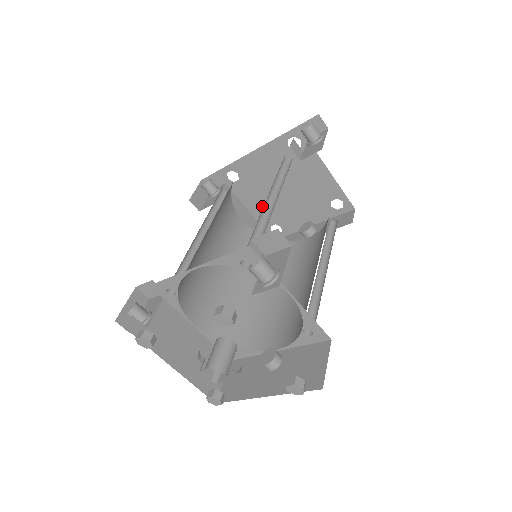
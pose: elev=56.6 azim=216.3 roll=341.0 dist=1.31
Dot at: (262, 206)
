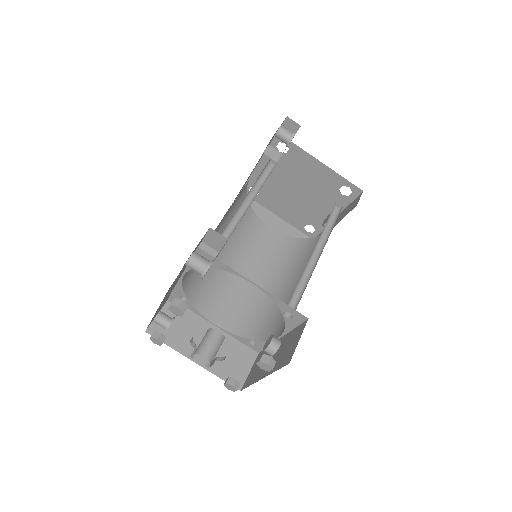
Dot at: (288, 211)
